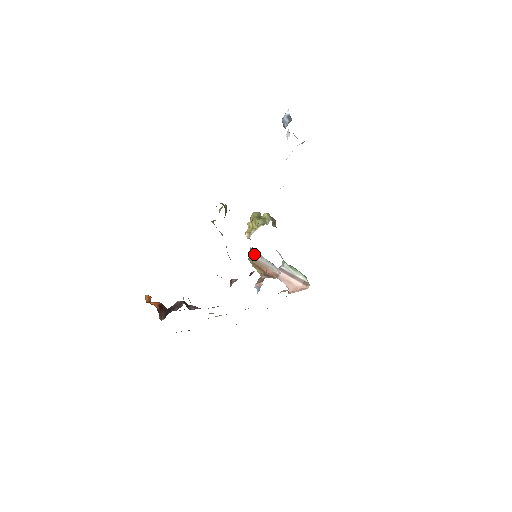
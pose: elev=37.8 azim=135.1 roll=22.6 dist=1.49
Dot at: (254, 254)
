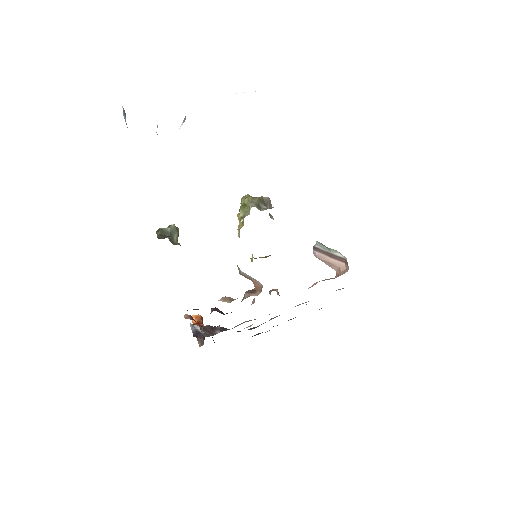
Dot at: occluded
